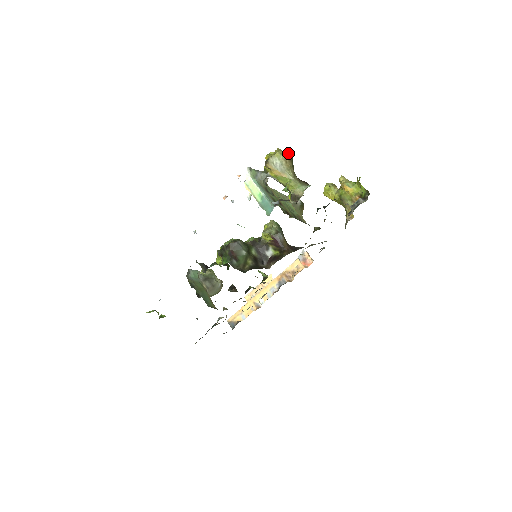
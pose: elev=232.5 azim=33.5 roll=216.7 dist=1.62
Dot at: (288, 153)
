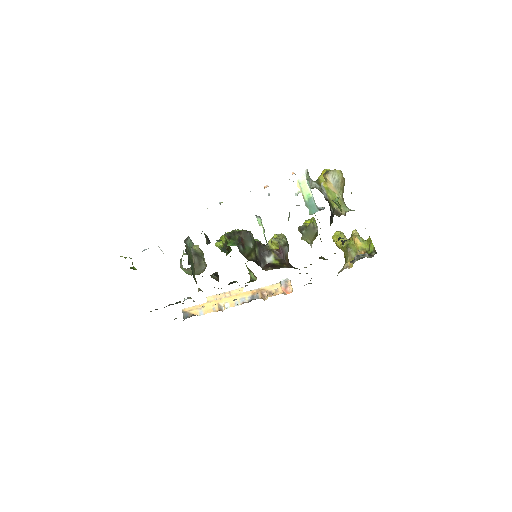
Dot at: (343, 177)
